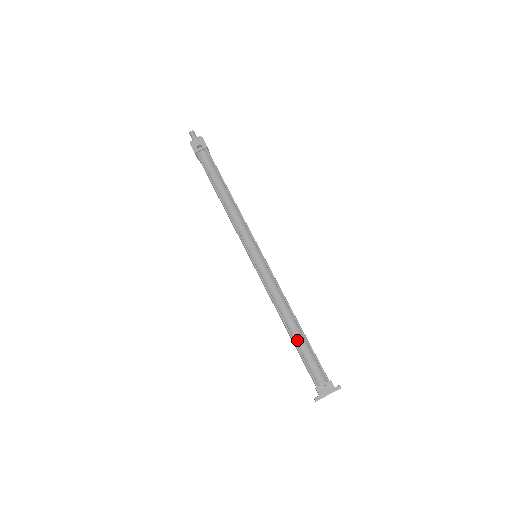
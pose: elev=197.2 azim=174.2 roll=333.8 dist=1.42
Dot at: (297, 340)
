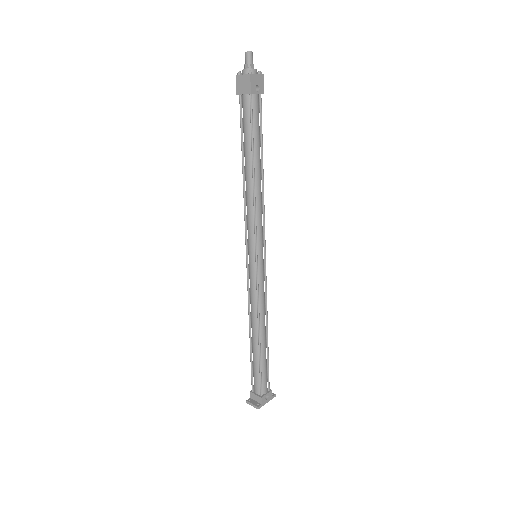
Dot at: (263, 353)
